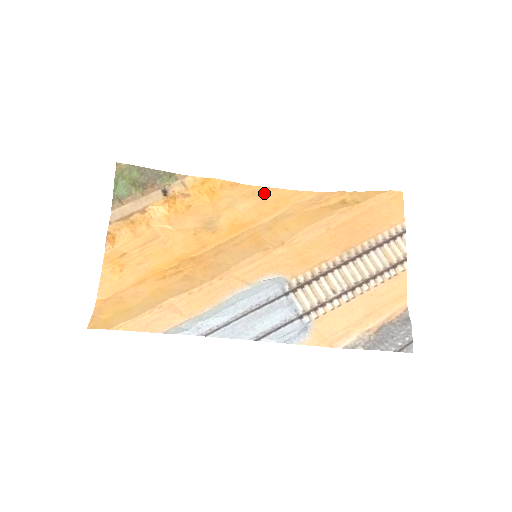
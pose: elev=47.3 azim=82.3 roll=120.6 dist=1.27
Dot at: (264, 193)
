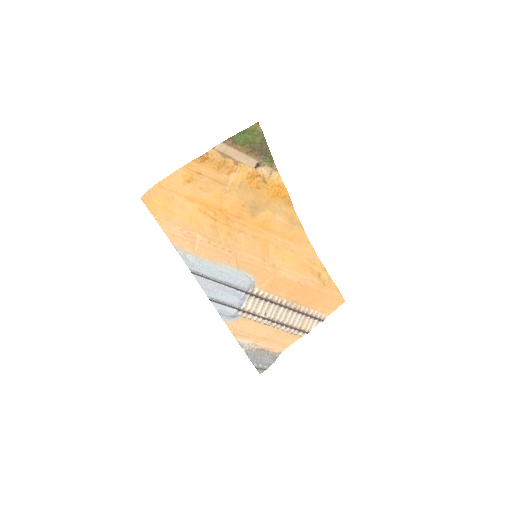
Dot at: (296, 224)
